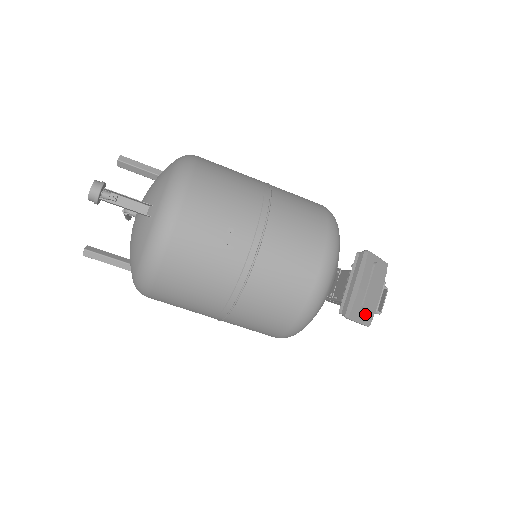
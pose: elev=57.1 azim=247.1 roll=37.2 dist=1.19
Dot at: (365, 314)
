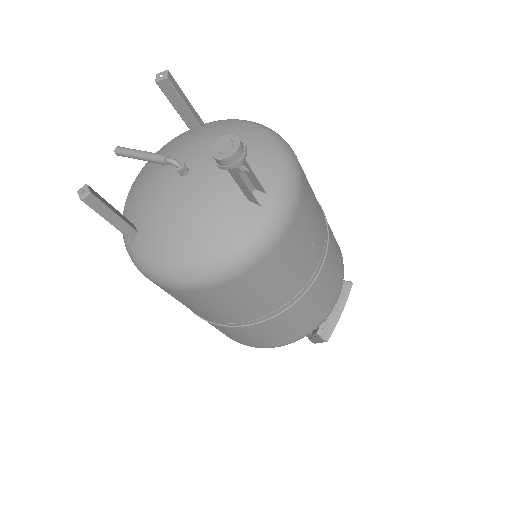
Dot at: occluded
